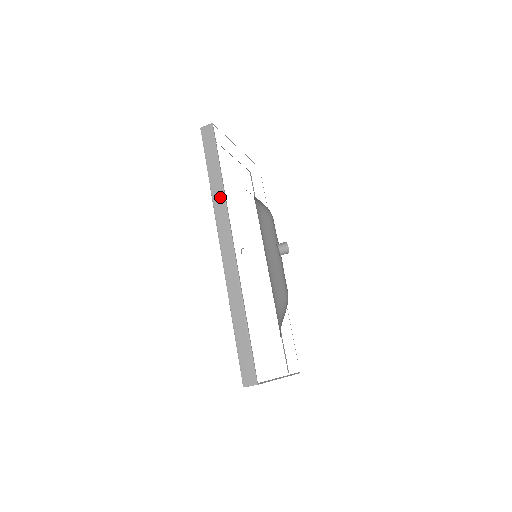
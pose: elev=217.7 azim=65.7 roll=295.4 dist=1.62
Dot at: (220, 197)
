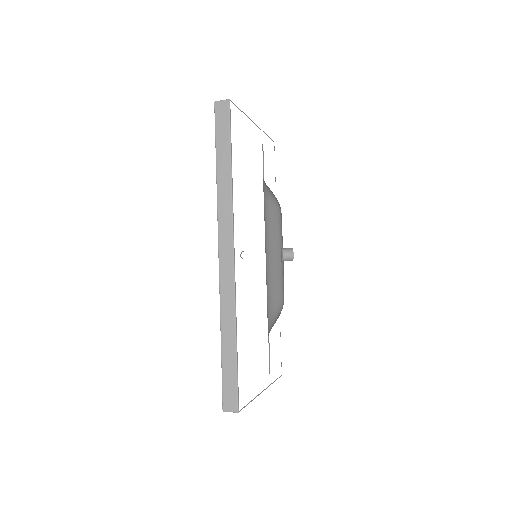
Dot at: (226, 195)
